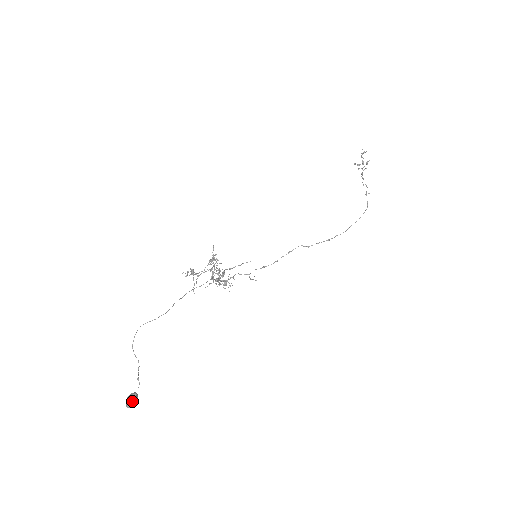
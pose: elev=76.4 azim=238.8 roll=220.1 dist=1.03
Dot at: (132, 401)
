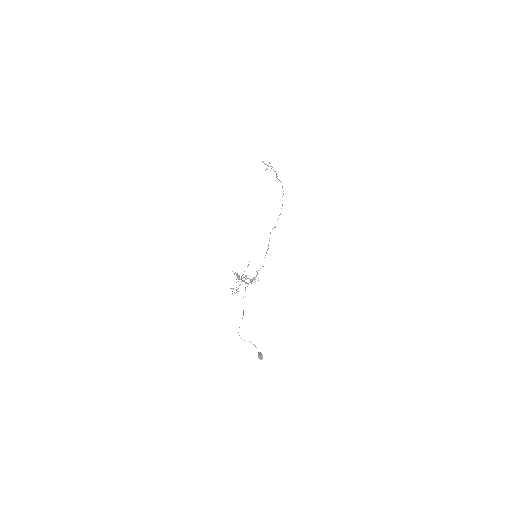
Dot at: (260, 355)
